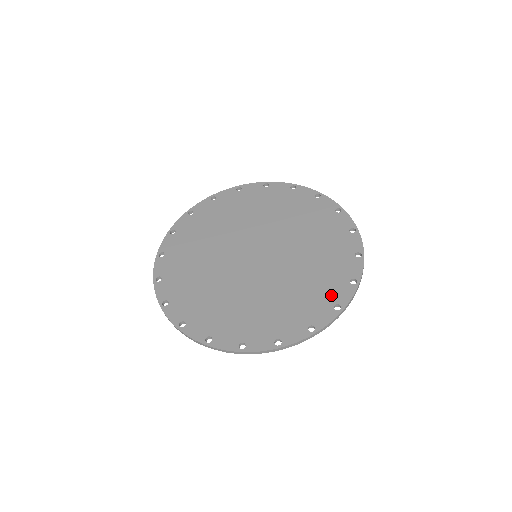
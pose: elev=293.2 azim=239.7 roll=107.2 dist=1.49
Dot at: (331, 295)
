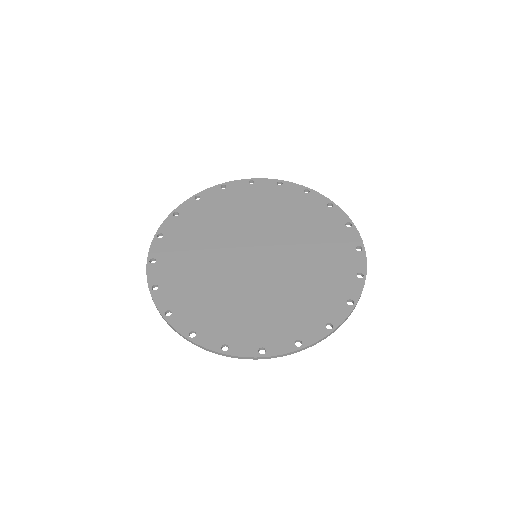
Dot at: (300, 328)
